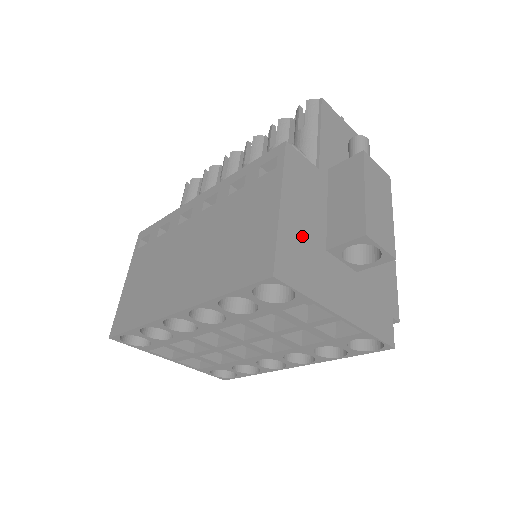
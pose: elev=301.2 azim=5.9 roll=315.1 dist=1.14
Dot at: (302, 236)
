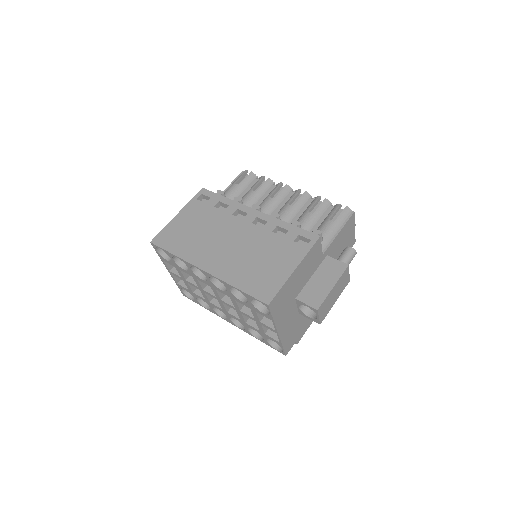
Dot at: (291, 289)
